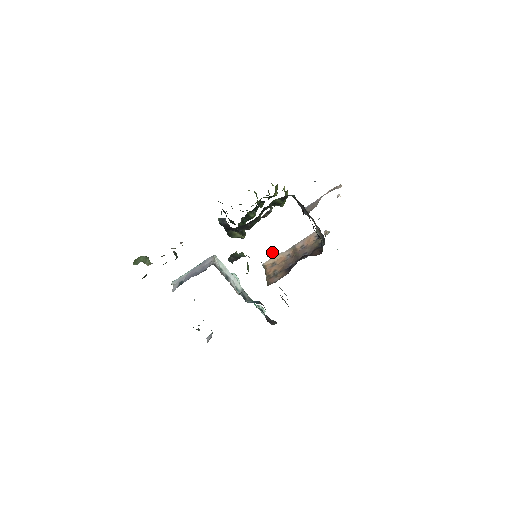
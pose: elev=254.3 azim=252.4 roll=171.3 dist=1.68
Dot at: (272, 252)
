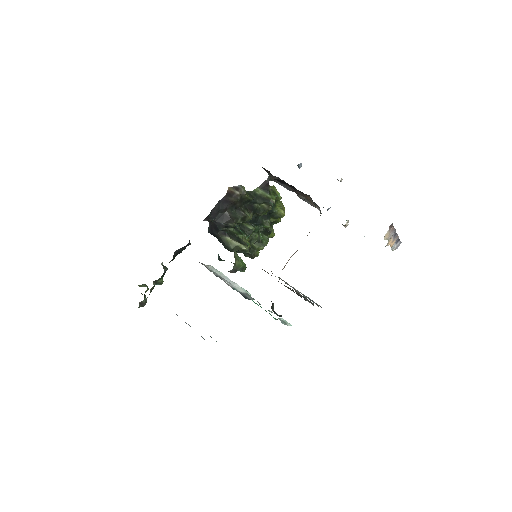
Dot at: (259, 233)
